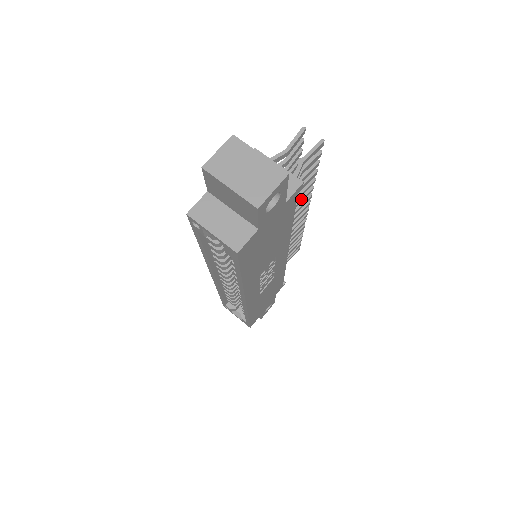
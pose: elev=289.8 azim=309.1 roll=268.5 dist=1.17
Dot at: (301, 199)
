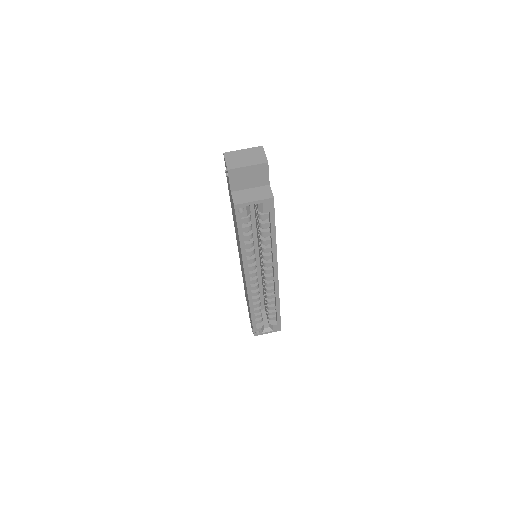
Dot at: occluded
